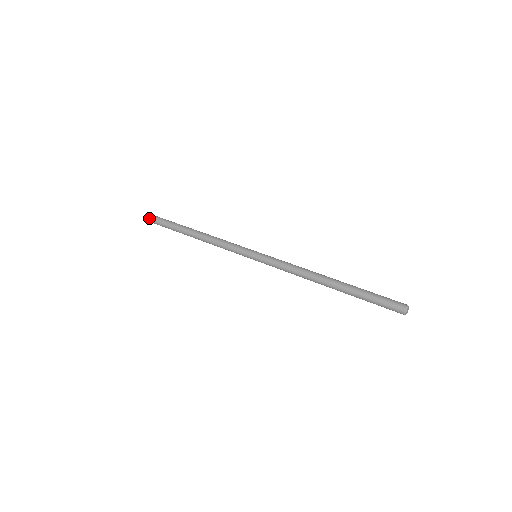
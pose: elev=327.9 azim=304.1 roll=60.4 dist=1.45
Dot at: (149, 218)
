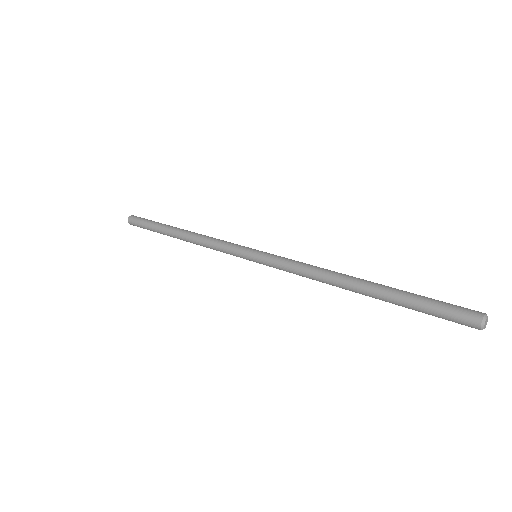
Dot at: (131, 223)
